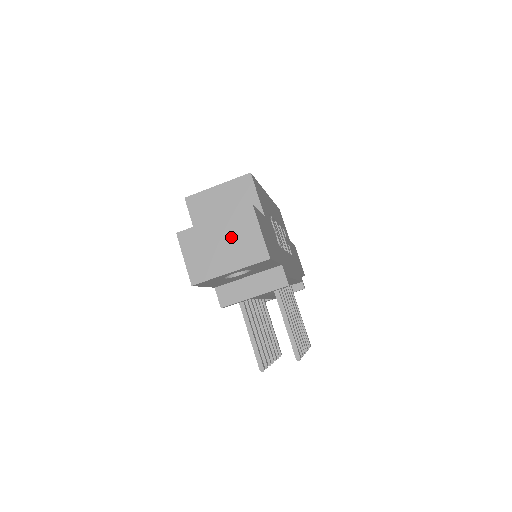
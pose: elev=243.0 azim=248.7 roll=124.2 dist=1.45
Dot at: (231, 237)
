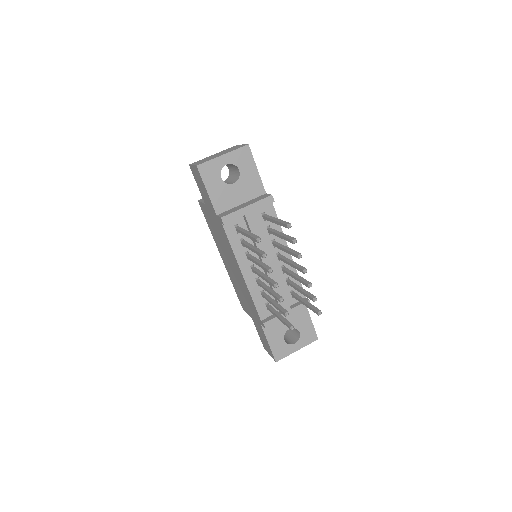
Dot at: occluded
